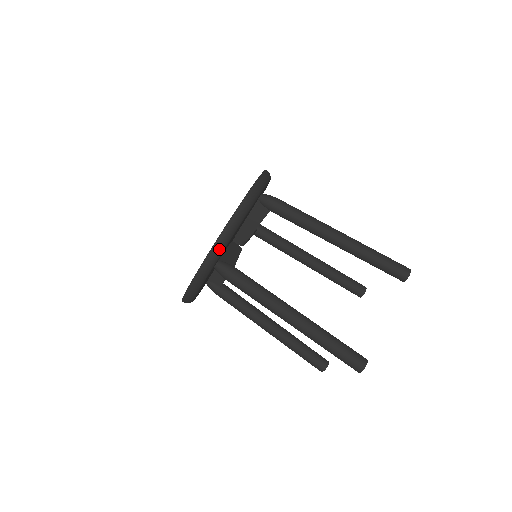
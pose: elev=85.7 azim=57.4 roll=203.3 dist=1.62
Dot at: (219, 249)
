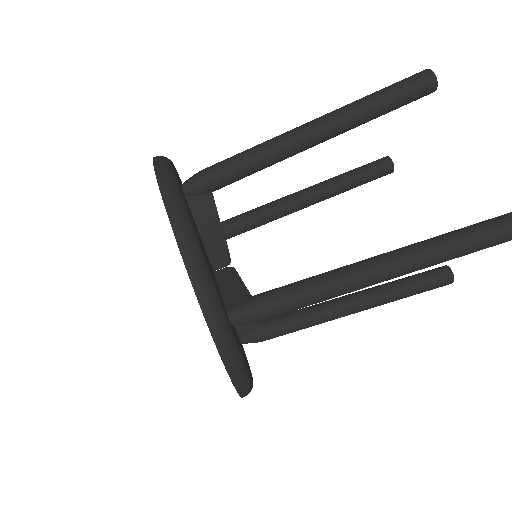
Dot at: (211, 301)
